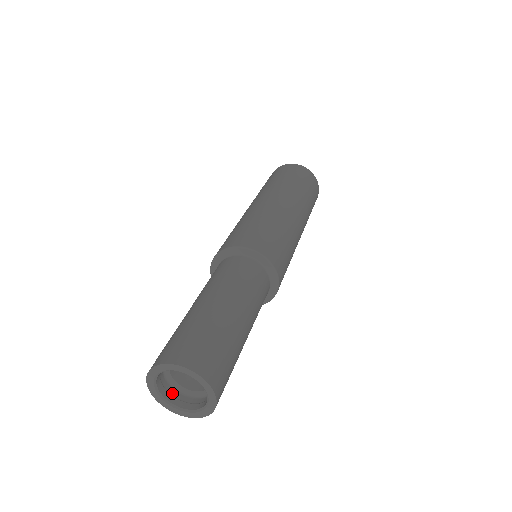
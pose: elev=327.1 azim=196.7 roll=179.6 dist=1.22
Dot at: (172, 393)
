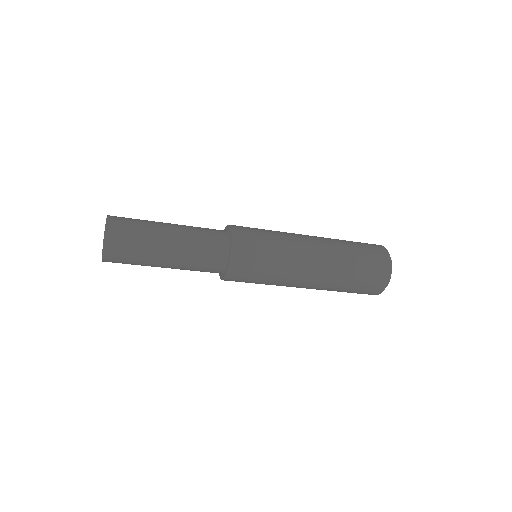
Dot at: occluded
